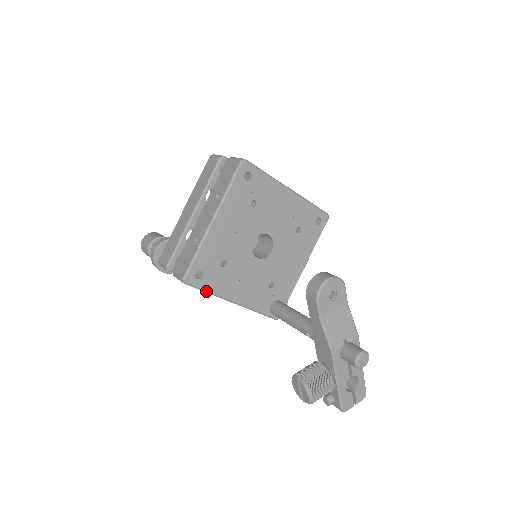
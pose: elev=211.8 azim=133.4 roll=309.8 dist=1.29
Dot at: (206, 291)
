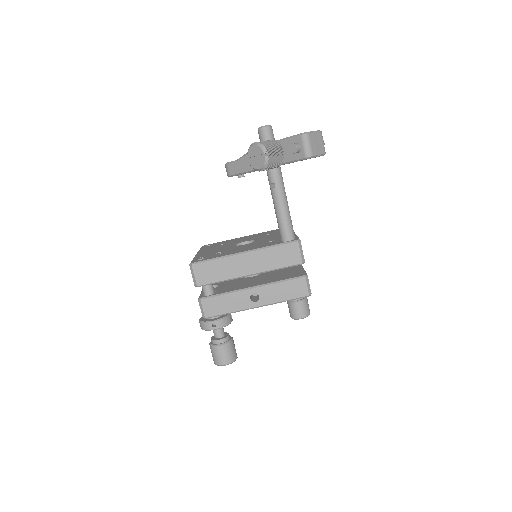
Dot at: (213, 259)
